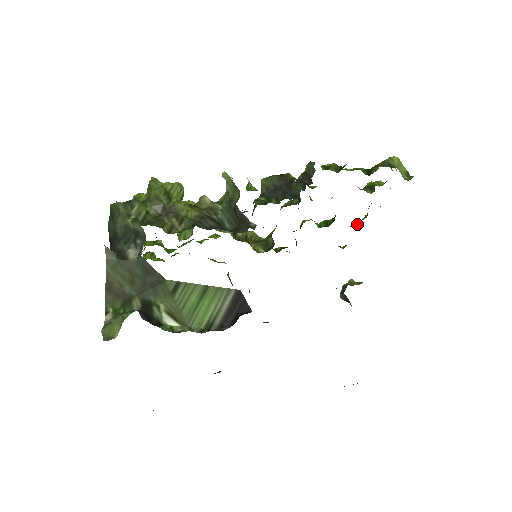
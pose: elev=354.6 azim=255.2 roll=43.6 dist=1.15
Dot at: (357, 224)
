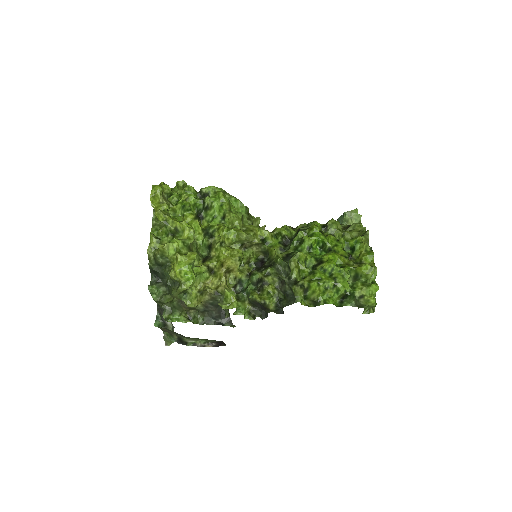
Dot at: (352, 247)
